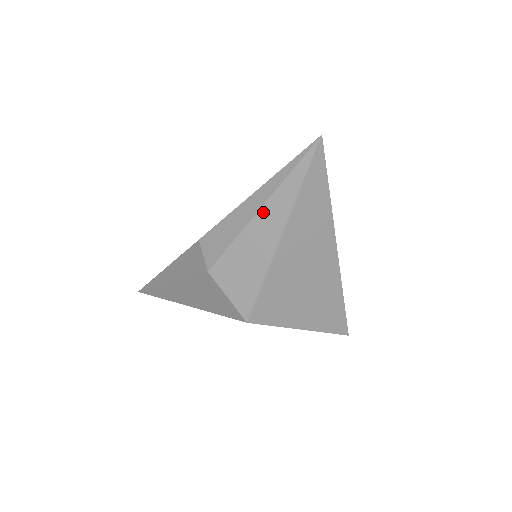
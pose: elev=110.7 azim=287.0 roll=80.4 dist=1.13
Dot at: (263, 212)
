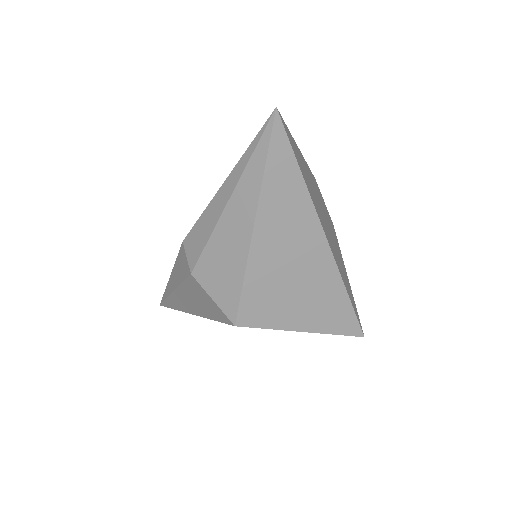
Dot at: (232, 203)
